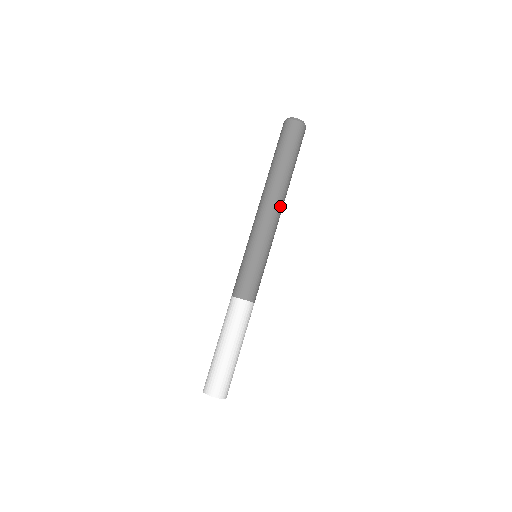
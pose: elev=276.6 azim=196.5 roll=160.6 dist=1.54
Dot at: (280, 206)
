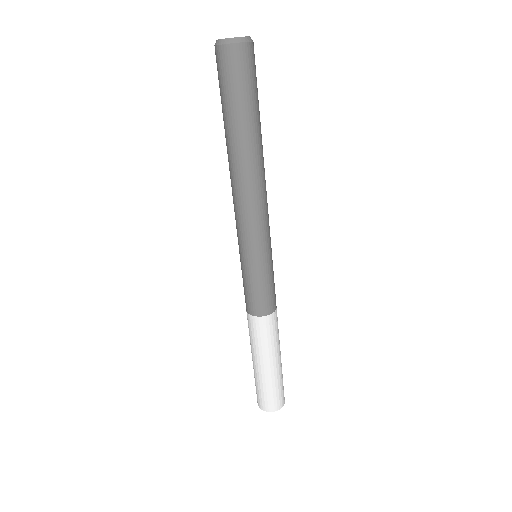
Dot at: (265, 184)
